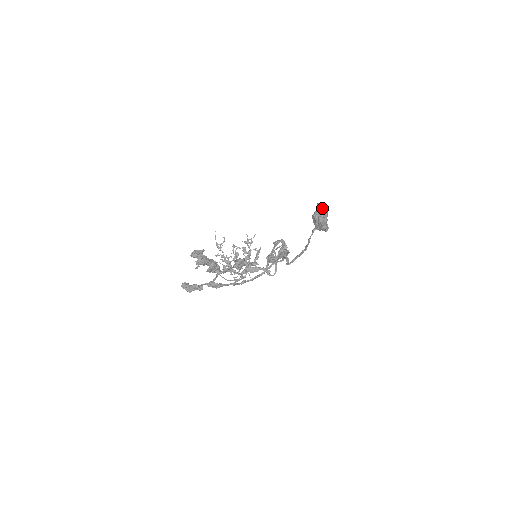
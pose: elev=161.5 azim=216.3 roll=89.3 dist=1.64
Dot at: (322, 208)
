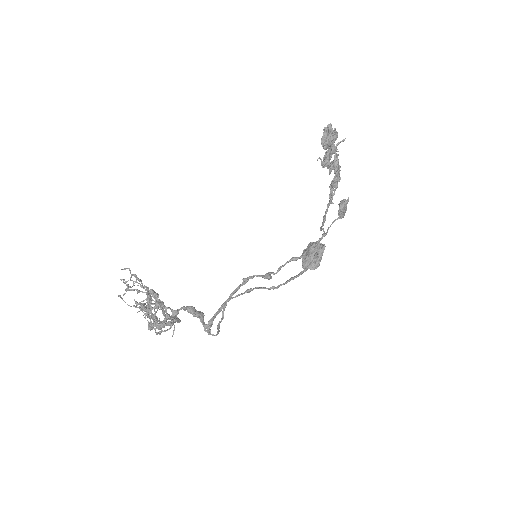
Dot at: (319, 242)
